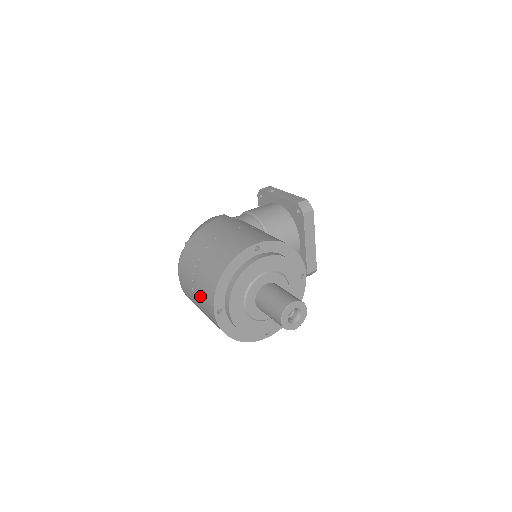
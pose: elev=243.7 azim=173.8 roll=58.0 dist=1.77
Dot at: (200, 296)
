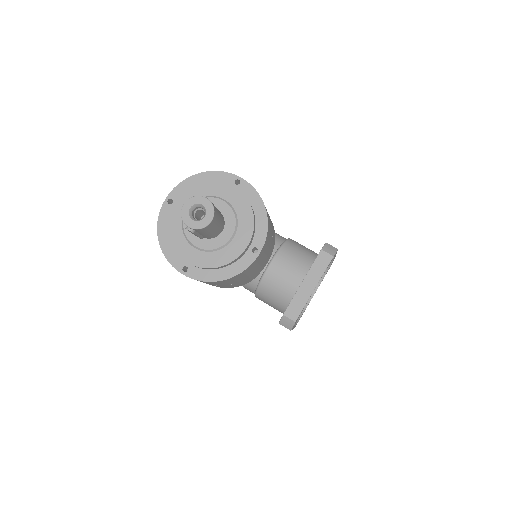
Dot at: occluded
